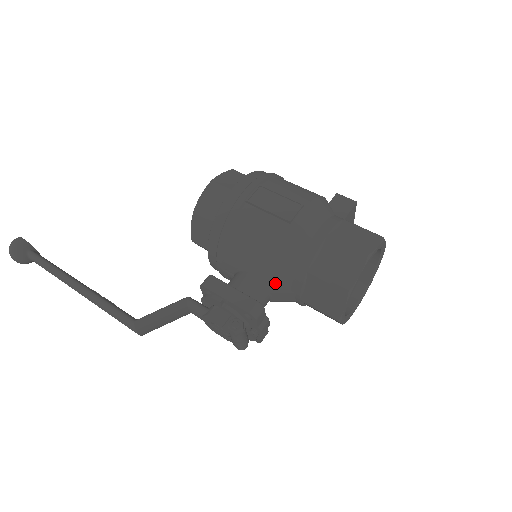
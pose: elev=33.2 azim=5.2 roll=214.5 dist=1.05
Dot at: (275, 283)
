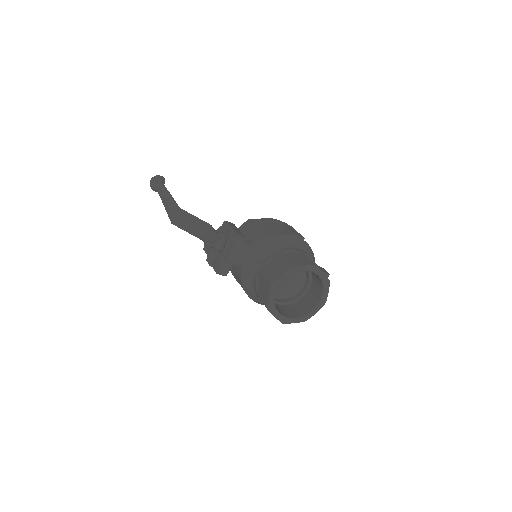
Dot at: (257, 252)
